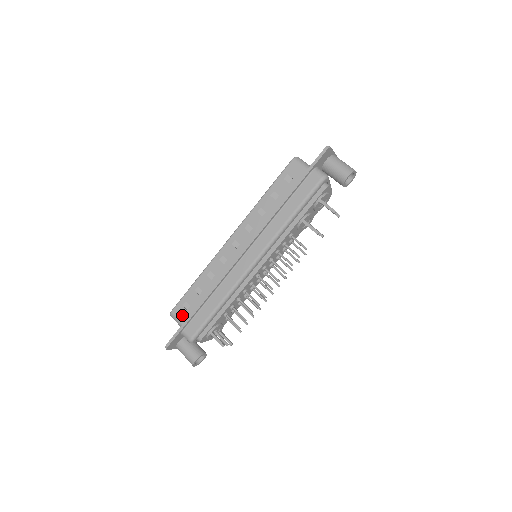
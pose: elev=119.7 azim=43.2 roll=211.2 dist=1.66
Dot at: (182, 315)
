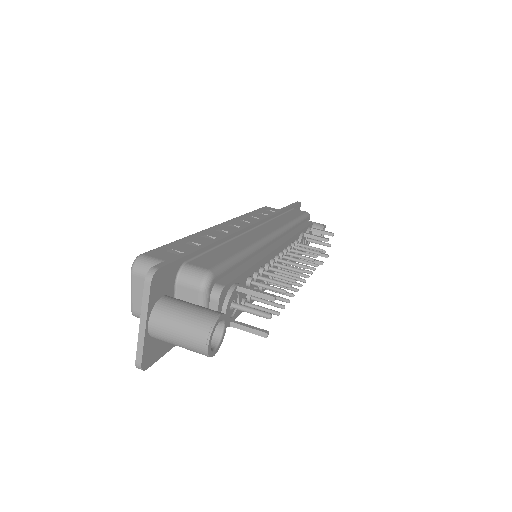
Dot at: (169, 257)
